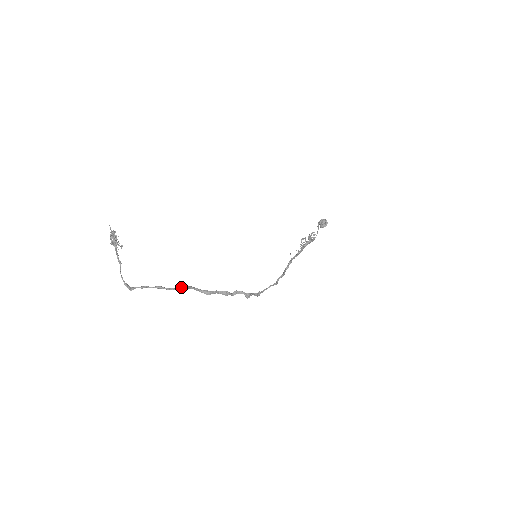
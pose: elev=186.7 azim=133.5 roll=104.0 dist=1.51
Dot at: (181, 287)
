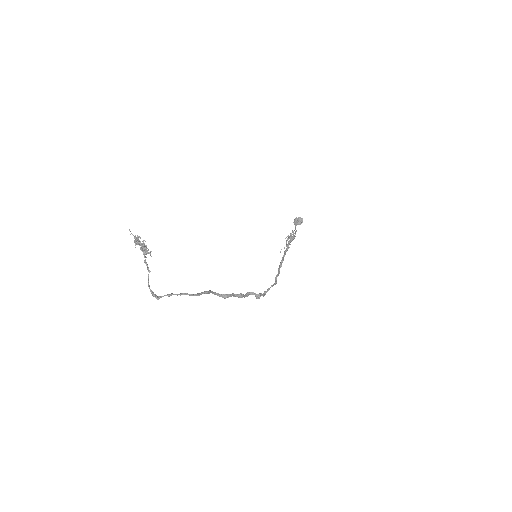
Dot at: (204, 292)
